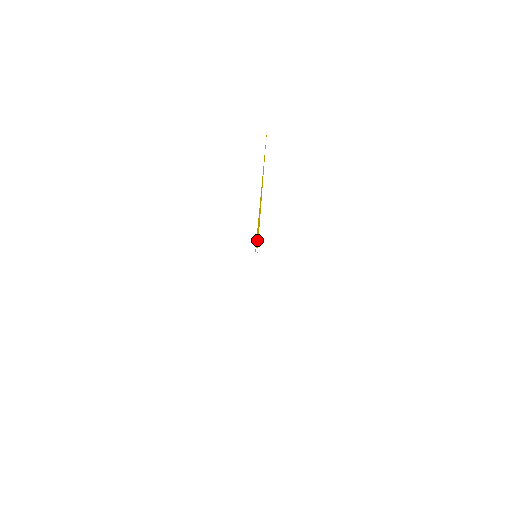
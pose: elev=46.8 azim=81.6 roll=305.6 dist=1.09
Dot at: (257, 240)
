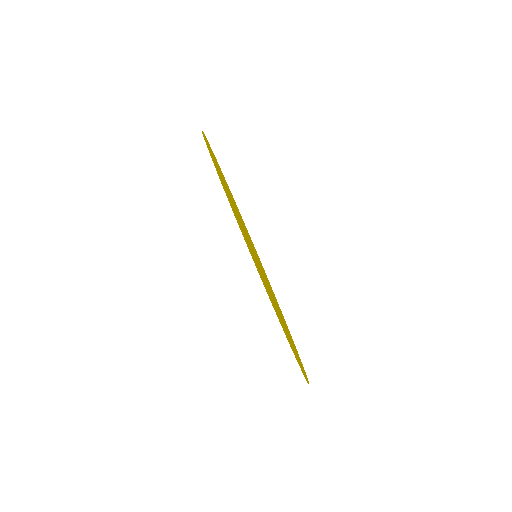
Dot at: occluded
